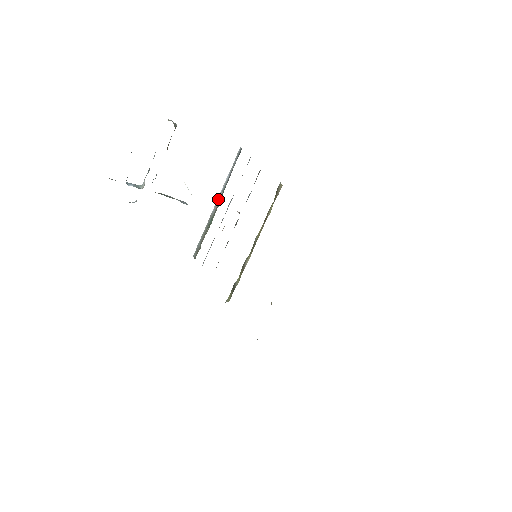
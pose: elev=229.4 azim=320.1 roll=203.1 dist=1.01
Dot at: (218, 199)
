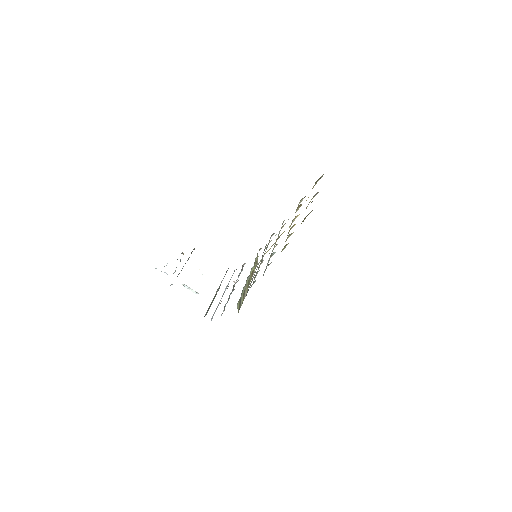
Dot at: (217, 289)
